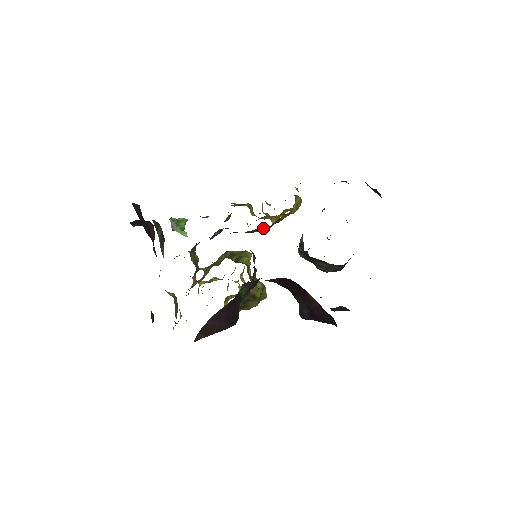
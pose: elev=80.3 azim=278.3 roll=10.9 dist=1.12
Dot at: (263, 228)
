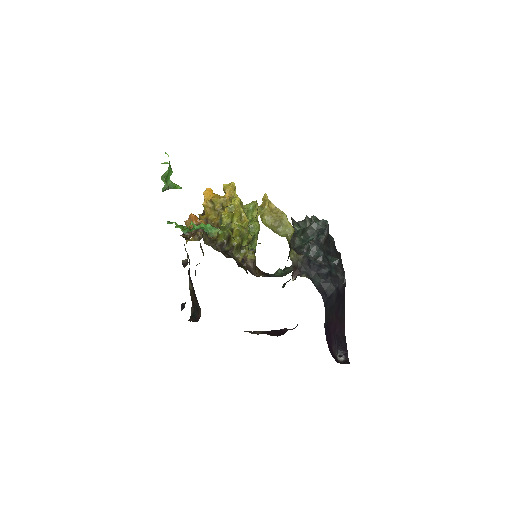
Dot at: occluded
